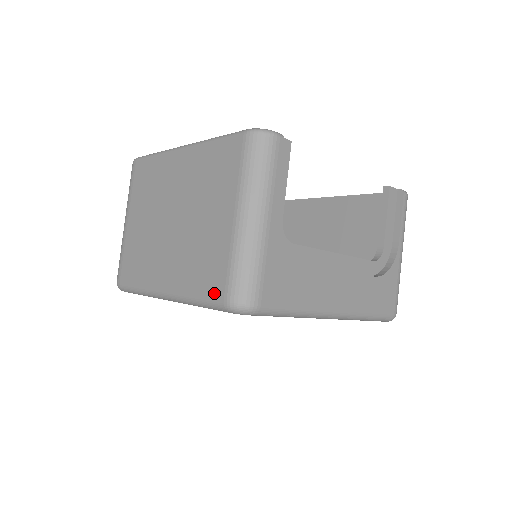
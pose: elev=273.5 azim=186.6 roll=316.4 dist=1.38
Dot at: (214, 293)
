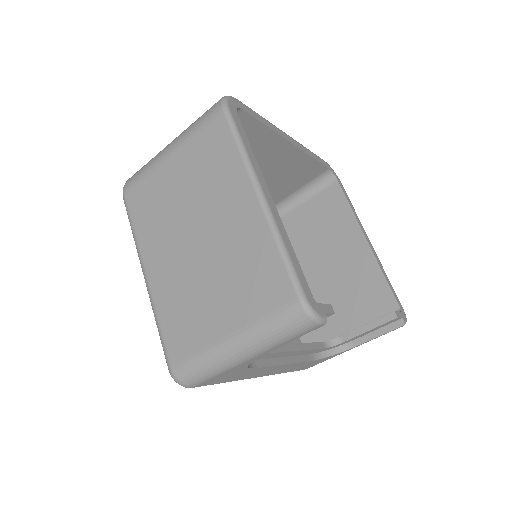
Dot at: (170, 350)
